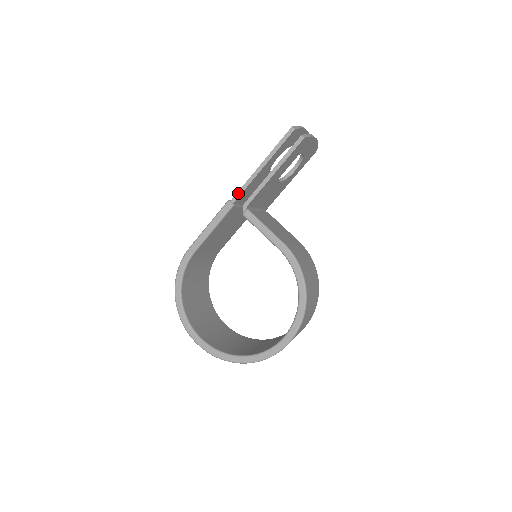
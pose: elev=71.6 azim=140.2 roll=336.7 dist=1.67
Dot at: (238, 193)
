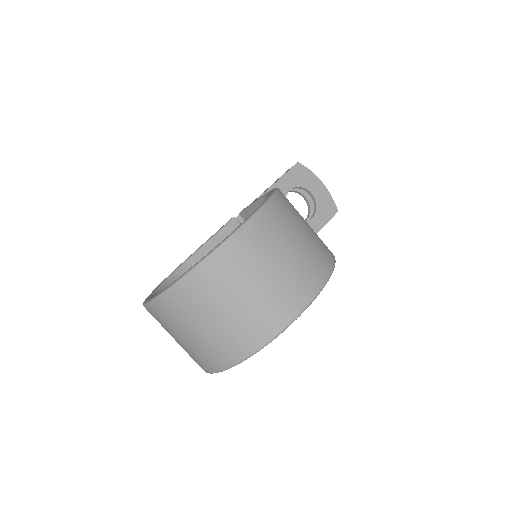
Dot at: occluded
